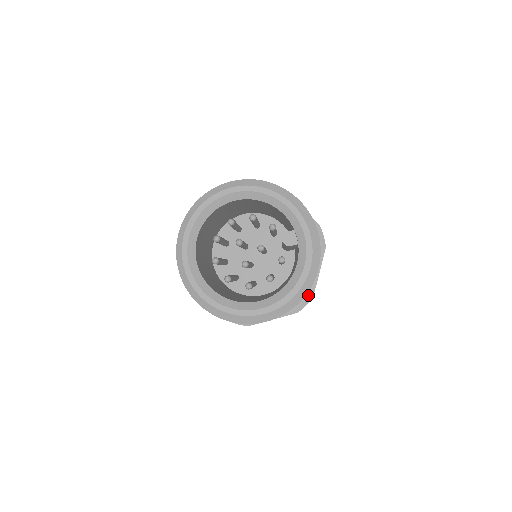
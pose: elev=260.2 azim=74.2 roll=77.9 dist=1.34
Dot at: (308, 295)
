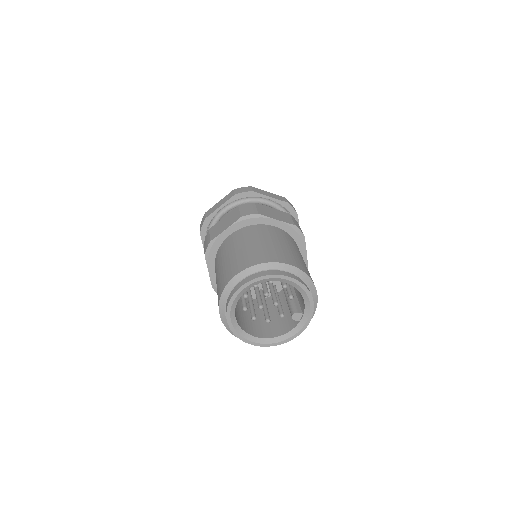
Dot at: occluded
